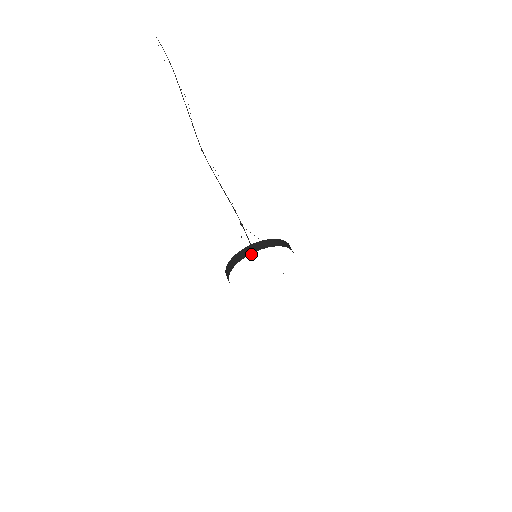
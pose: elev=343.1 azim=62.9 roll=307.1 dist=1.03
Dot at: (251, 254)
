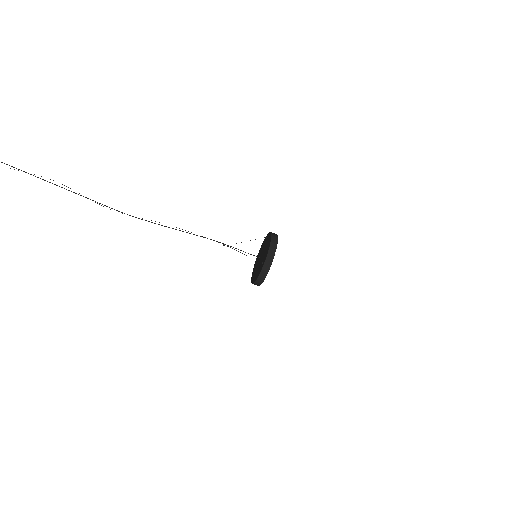
Dot at: (269, 270)
